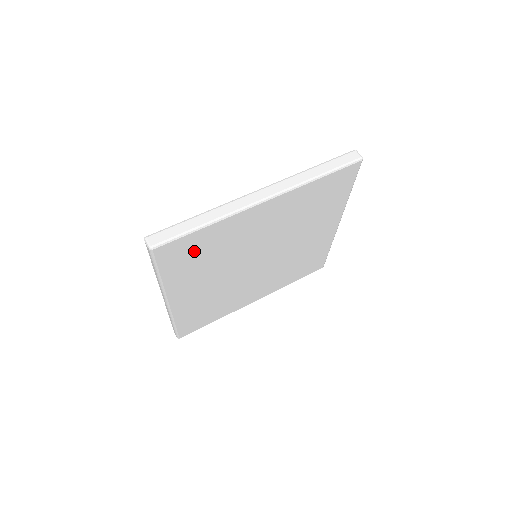
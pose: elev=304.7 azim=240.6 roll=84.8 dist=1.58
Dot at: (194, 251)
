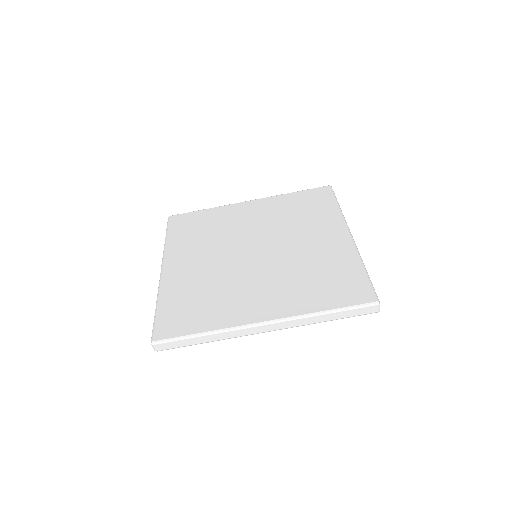
Dot at: occluded
